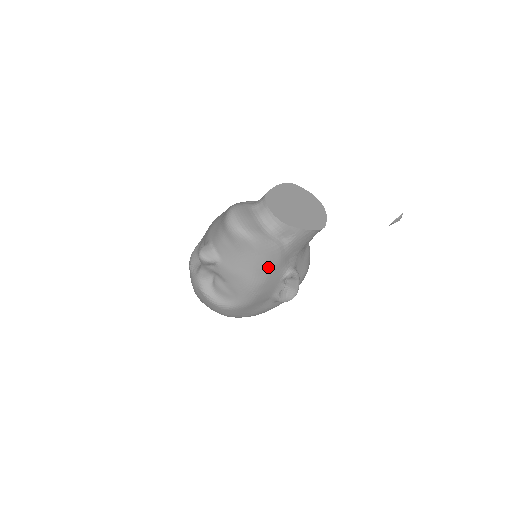
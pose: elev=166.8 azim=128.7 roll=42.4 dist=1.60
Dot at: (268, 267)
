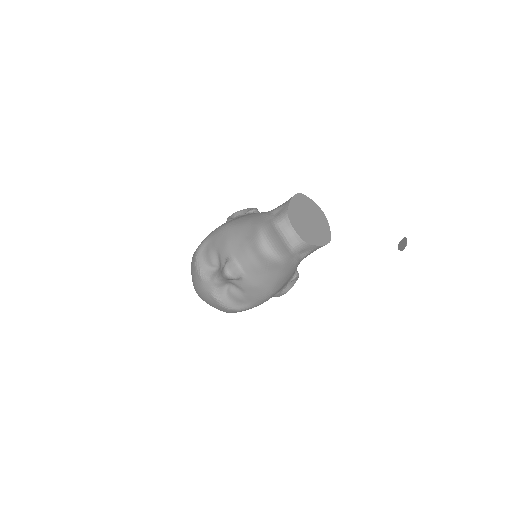
Dot at: (286, 279)
